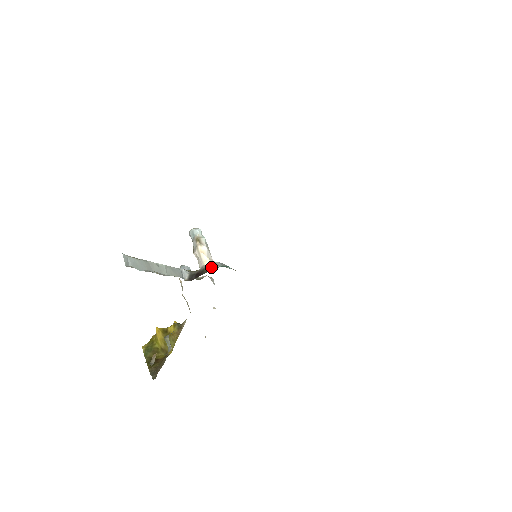
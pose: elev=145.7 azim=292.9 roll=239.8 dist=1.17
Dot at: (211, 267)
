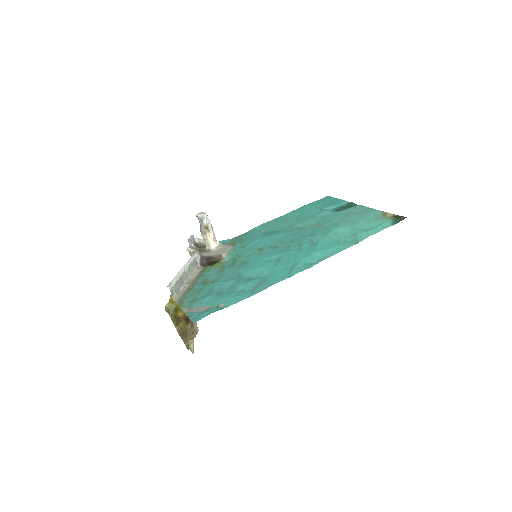
Dot at: (220, 258)
